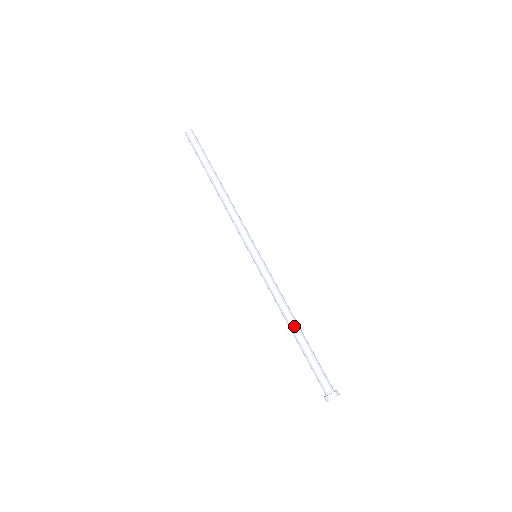
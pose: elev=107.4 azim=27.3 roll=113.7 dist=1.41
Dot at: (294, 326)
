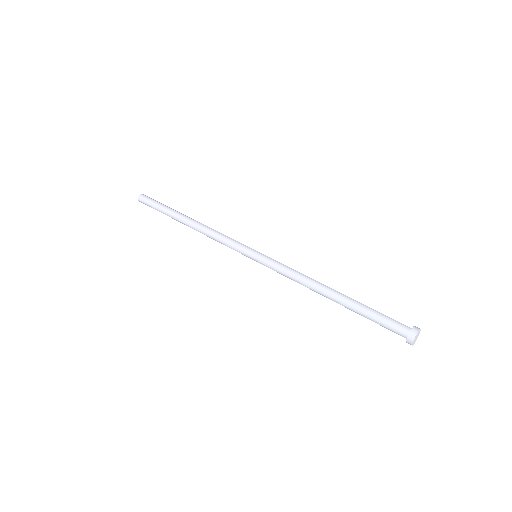
Dot at: (329, 293)
